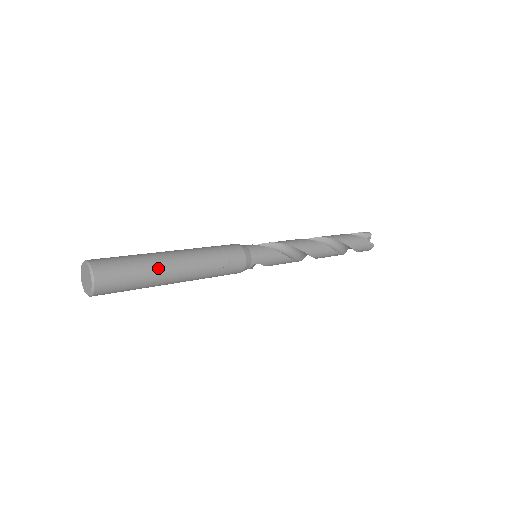
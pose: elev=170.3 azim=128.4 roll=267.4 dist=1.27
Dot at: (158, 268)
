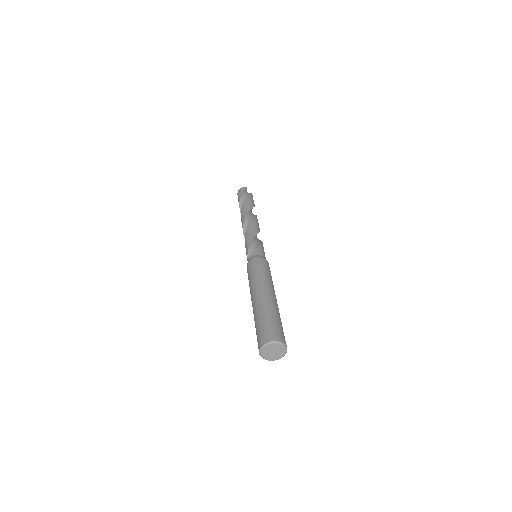
Dot at: (278, 310)
